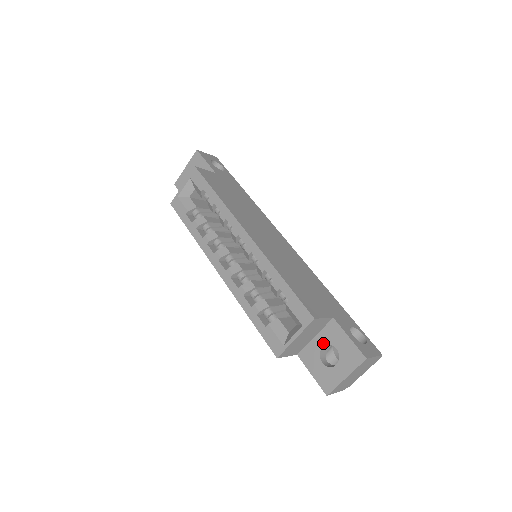
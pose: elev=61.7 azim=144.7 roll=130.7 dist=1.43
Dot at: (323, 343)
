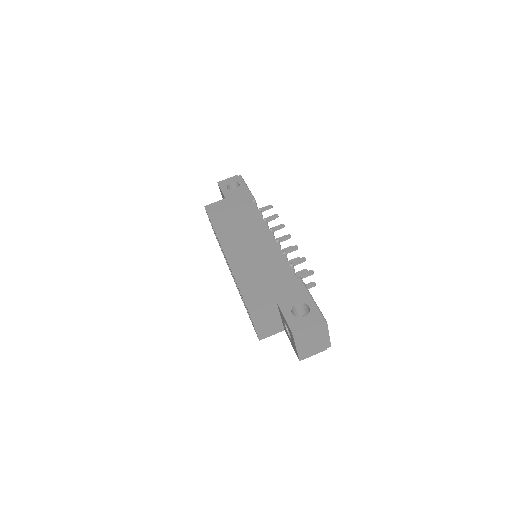
Dot at: (283, 322)
